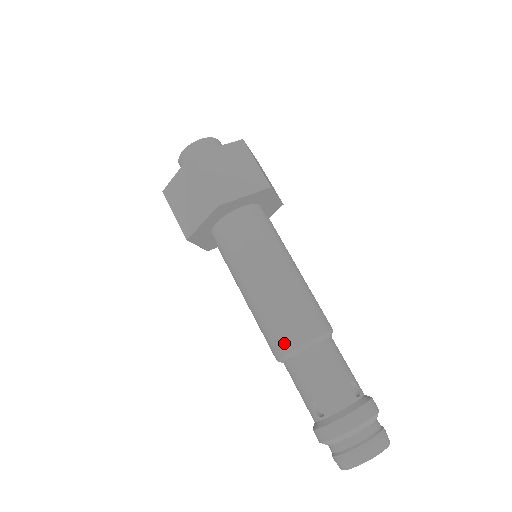
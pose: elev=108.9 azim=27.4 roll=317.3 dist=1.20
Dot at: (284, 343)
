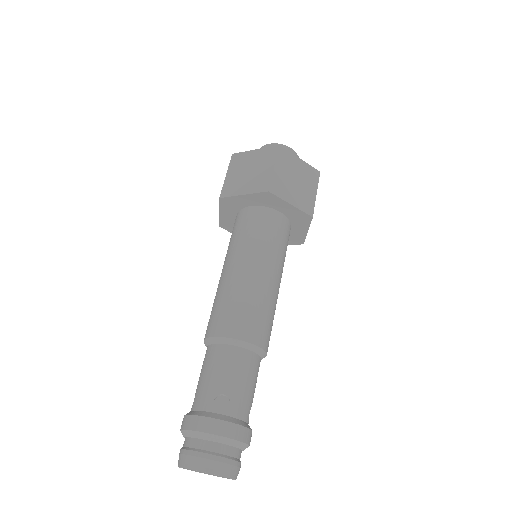
Dot at: (206, 331)
